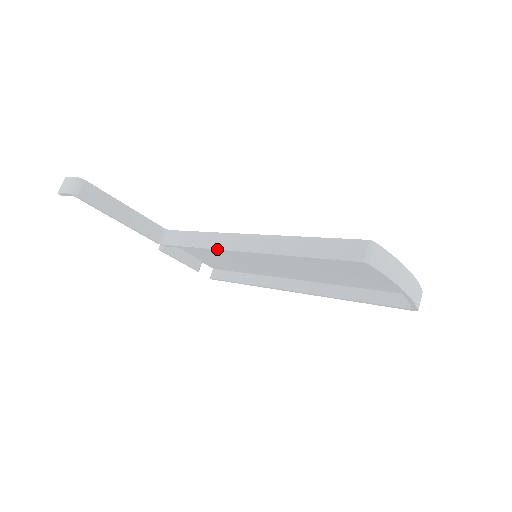
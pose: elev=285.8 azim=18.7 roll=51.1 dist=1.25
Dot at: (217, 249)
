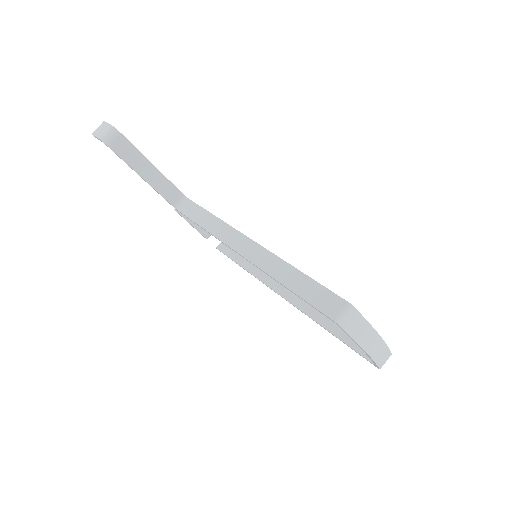
Dot at: (220, 240)
